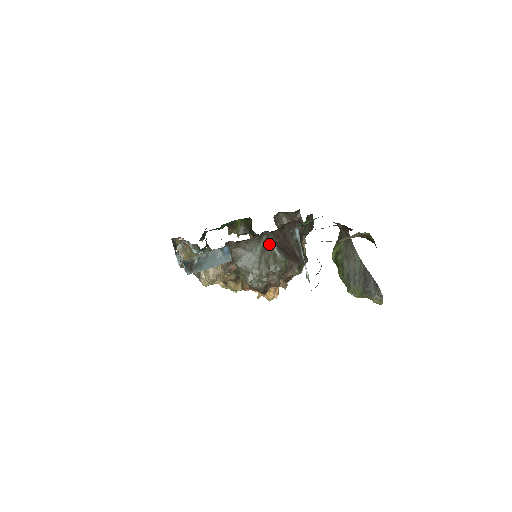
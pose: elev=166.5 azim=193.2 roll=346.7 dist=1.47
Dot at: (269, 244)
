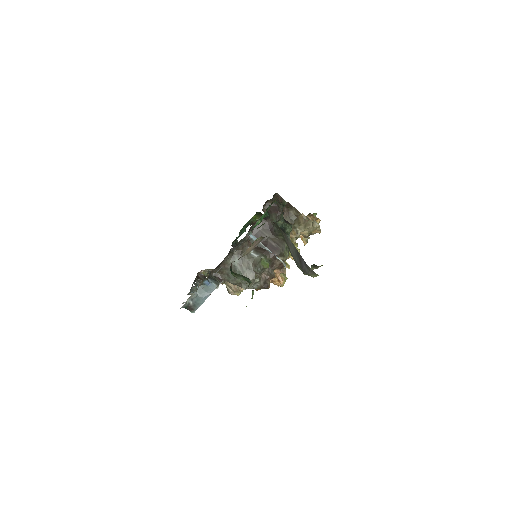
Dot at: (243, 253)
